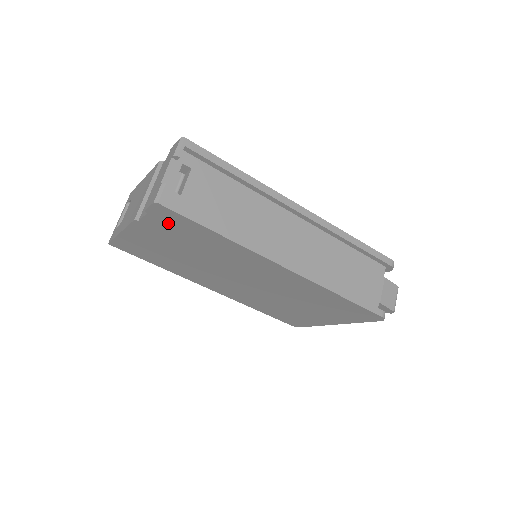
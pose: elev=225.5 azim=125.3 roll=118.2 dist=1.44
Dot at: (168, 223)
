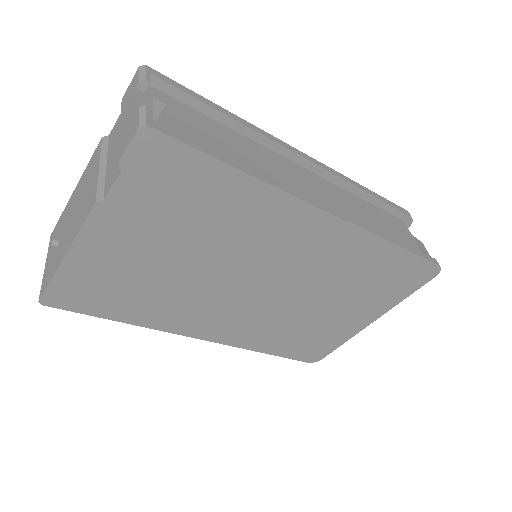
Dot at: (156, 181)
